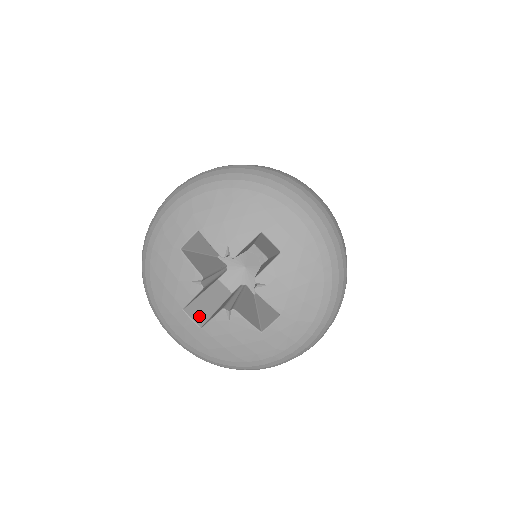
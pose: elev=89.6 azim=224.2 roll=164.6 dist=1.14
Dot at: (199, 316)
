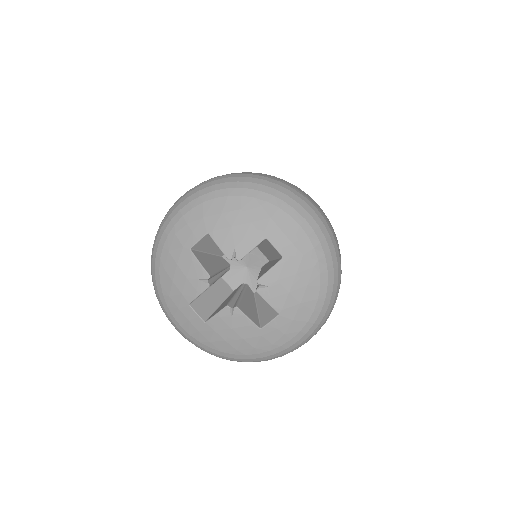
Dot at: (203, 311)
